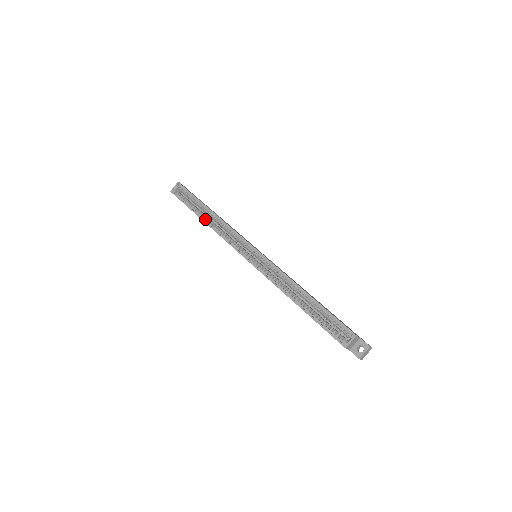
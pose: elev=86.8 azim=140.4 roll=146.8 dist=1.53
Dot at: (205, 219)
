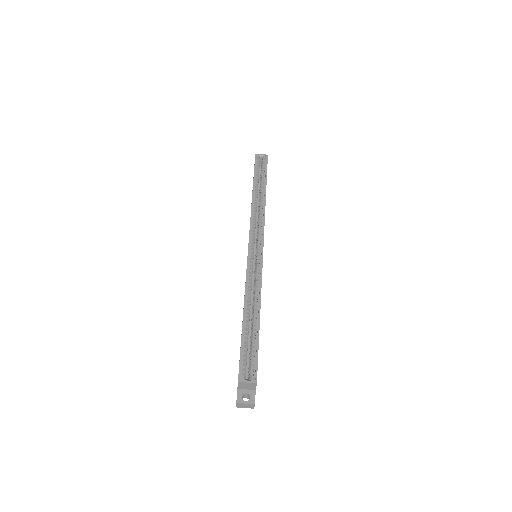
Dot at: (255, 194)
